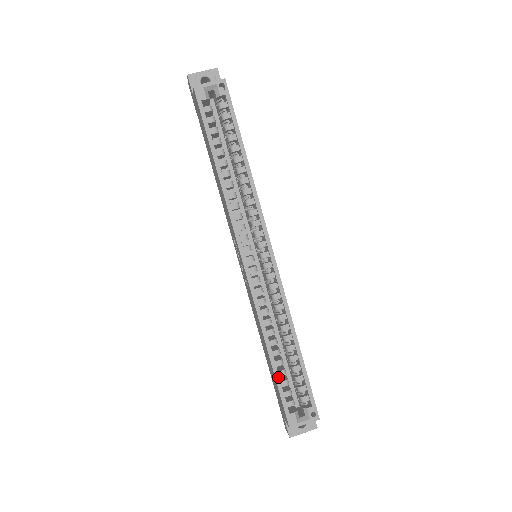
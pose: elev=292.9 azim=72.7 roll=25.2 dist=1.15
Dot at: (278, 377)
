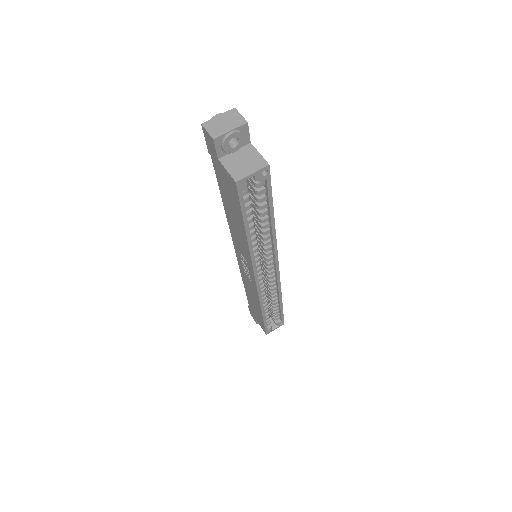
Dot at: (265, 320)
